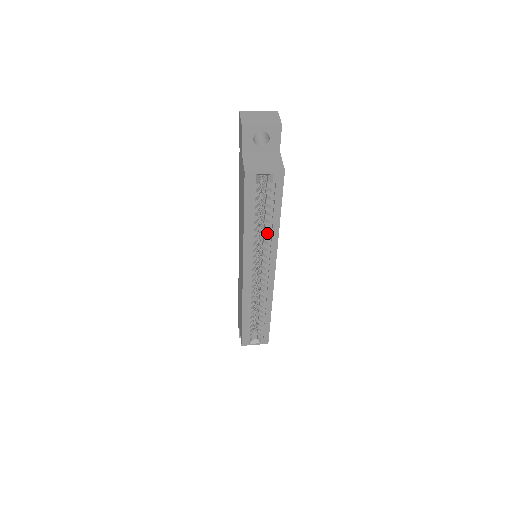
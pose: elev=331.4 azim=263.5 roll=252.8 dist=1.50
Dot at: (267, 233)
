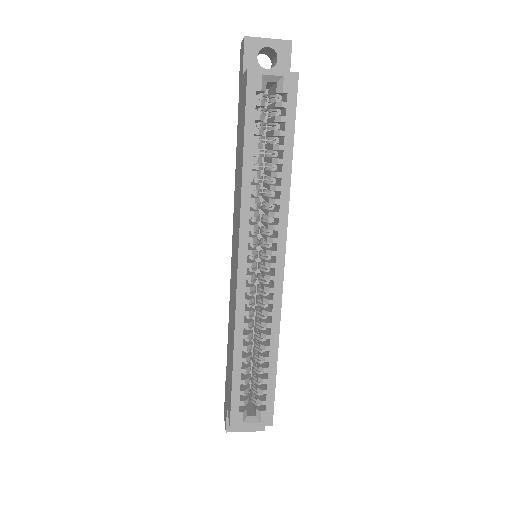
Dot at: (274, 185)
